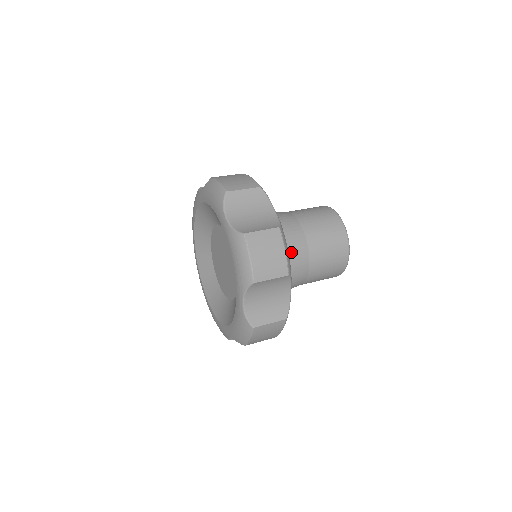
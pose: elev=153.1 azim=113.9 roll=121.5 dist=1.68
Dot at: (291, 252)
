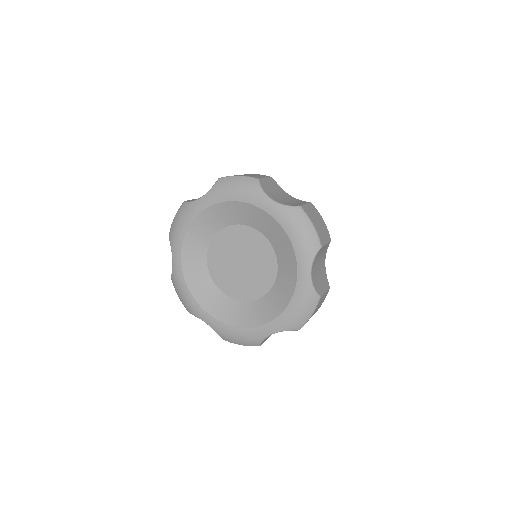
Dot at: occluded
